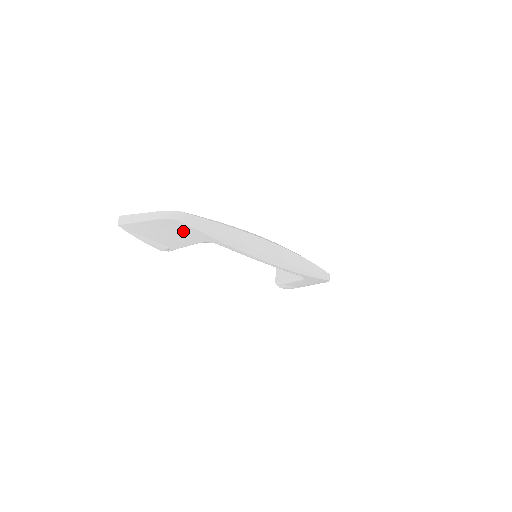
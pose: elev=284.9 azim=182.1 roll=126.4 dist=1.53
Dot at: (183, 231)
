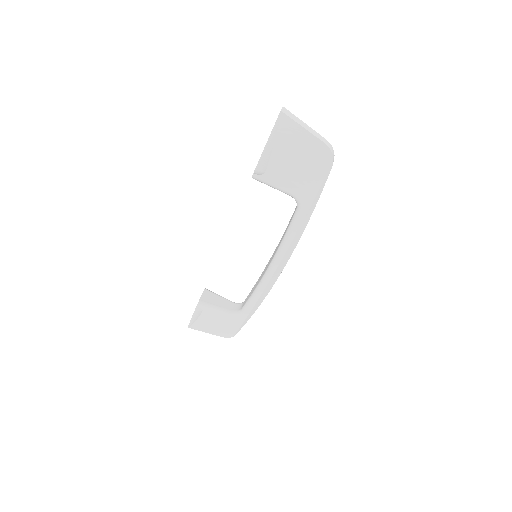
Dot at: (311, 172)
